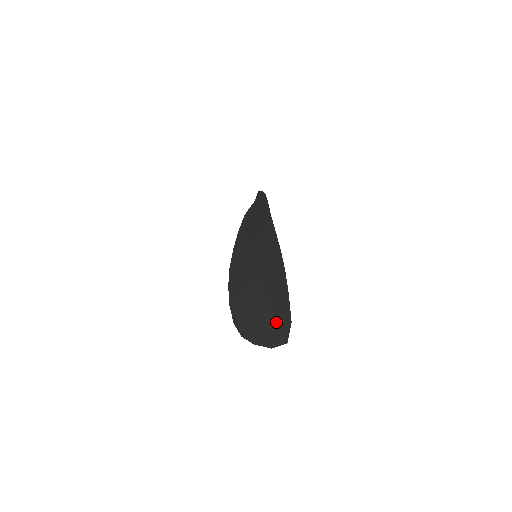
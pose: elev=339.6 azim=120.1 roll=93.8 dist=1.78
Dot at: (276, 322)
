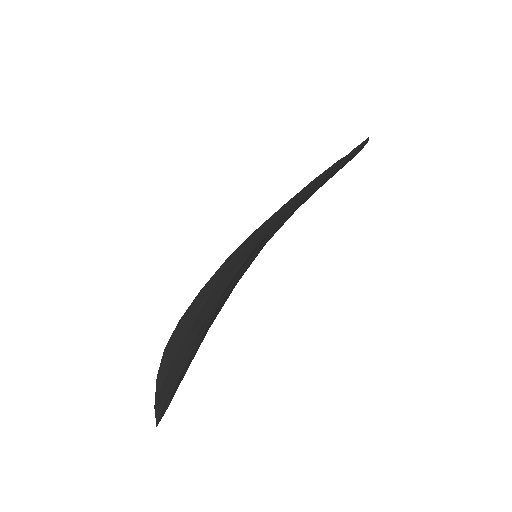
Dot at: occluded
